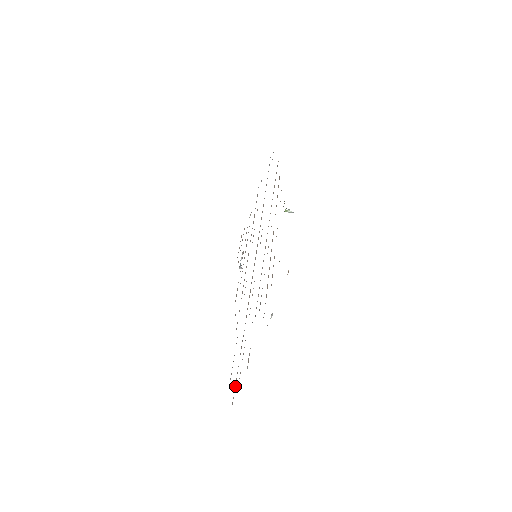
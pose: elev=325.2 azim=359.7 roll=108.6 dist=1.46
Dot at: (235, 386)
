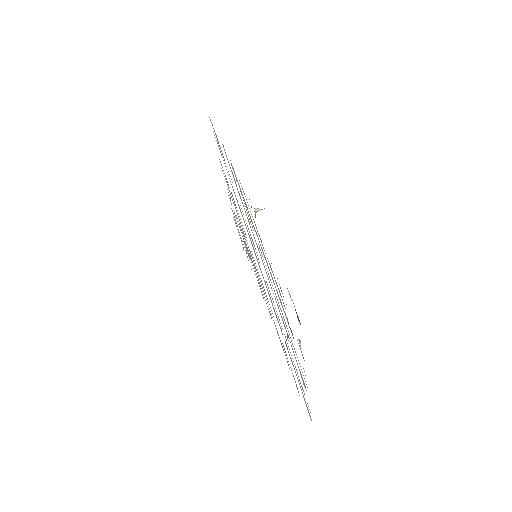
Dot at: (305, 402)
